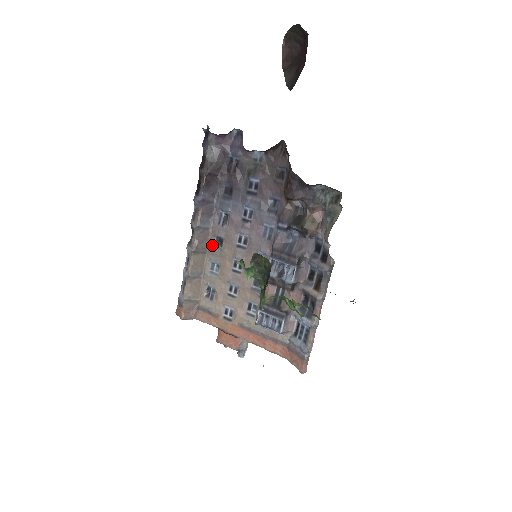
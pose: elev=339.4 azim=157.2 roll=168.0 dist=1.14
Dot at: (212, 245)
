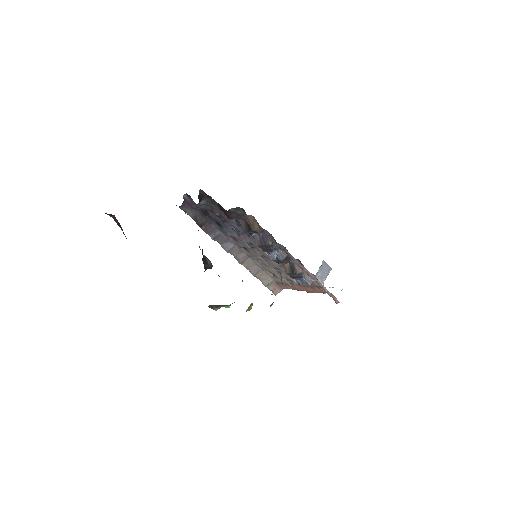
Dot at: (245, 252)
